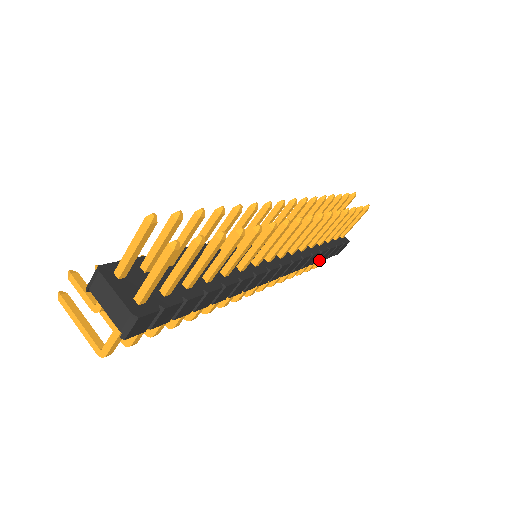
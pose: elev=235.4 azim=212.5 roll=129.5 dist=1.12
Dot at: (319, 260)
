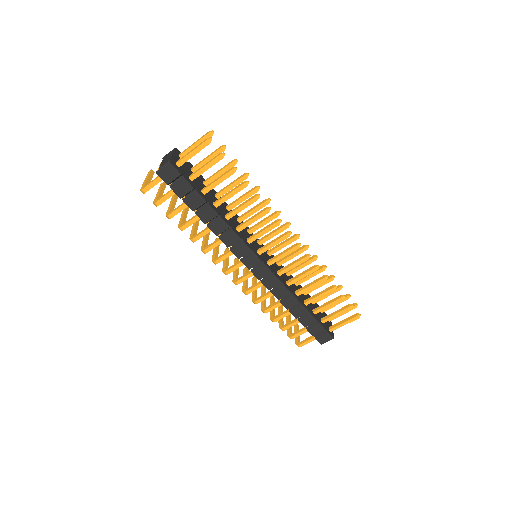
Dot at: (299, 319)
